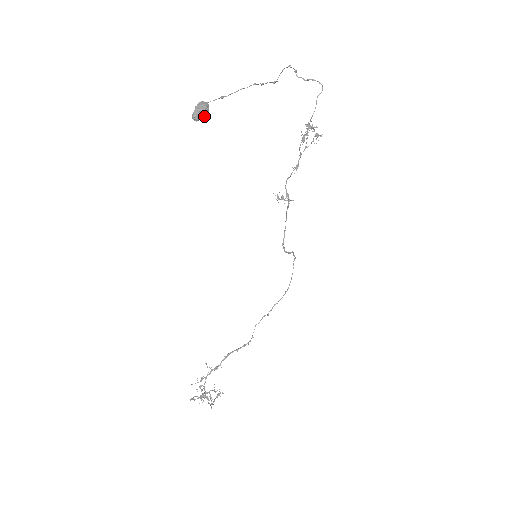
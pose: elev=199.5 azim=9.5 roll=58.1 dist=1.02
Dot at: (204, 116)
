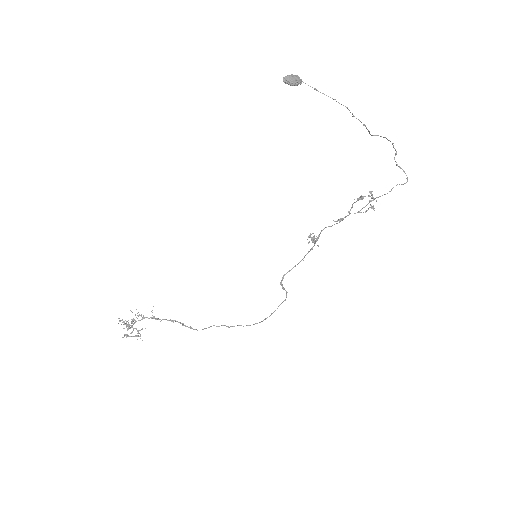
Dot at: (291, 84)
